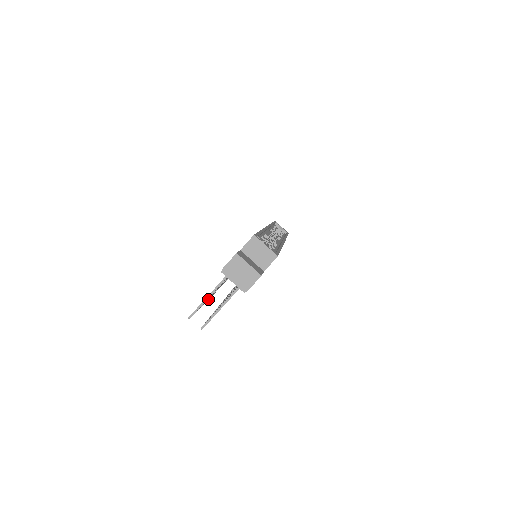
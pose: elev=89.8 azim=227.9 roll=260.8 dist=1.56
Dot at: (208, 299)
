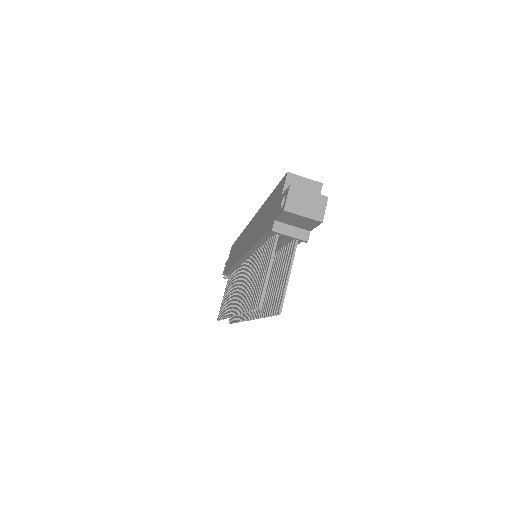
Dot at: occluded
